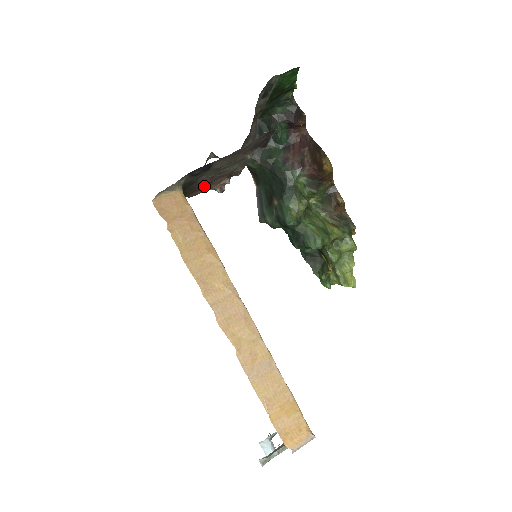
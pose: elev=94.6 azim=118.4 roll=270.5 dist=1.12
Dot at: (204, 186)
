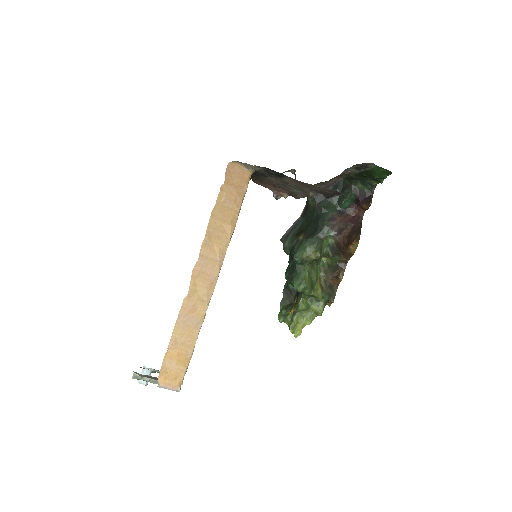
Dot at: (269, 184)
